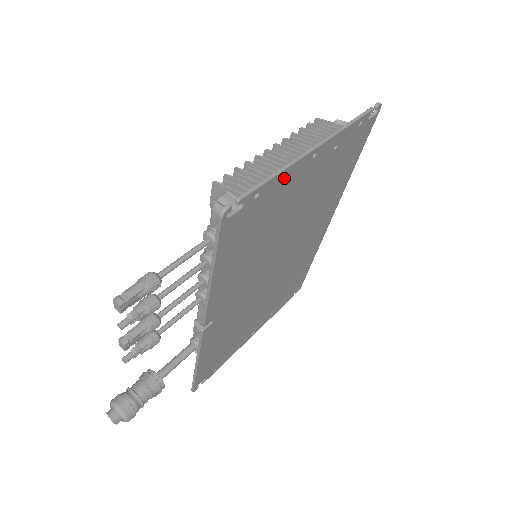
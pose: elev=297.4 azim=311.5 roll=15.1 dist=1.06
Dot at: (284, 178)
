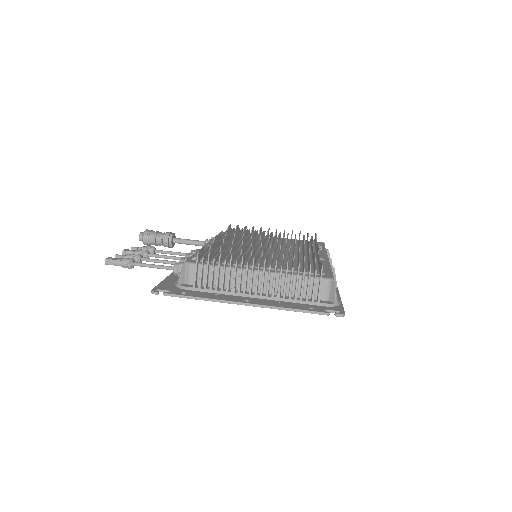
Dot at: occluded
